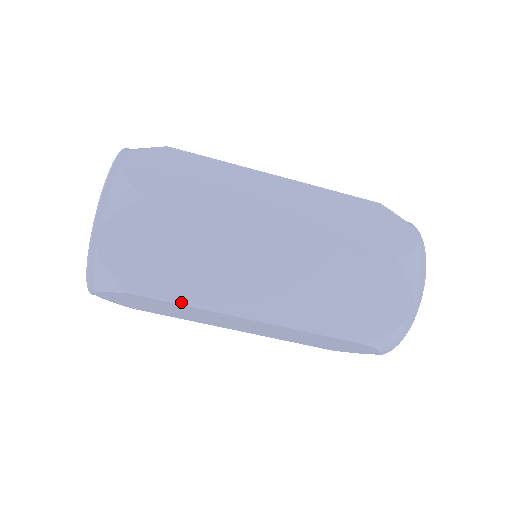
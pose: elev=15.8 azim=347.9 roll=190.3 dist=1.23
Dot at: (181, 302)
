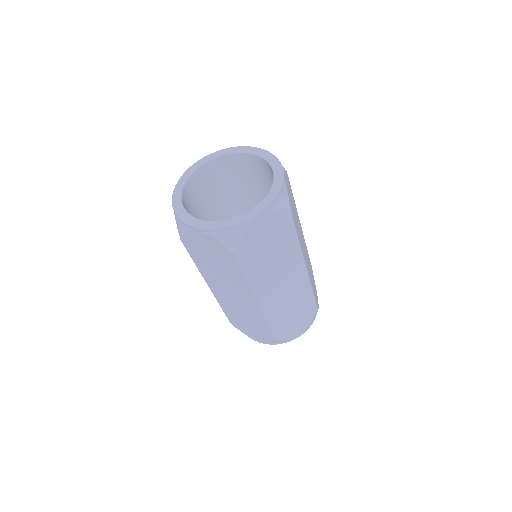
Dot at: (247, 276)
